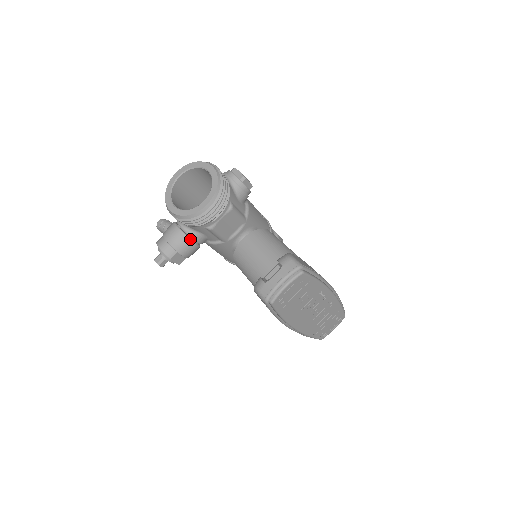
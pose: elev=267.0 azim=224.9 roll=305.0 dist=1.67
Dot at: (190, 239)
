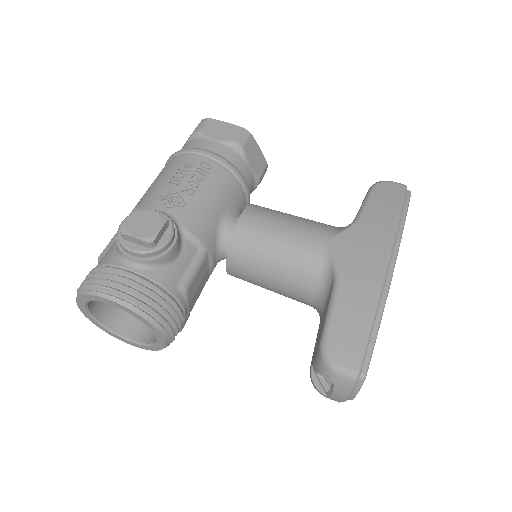
Dot at: occluded
